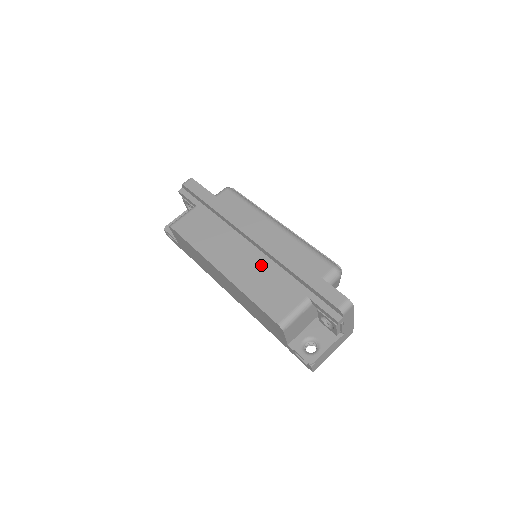
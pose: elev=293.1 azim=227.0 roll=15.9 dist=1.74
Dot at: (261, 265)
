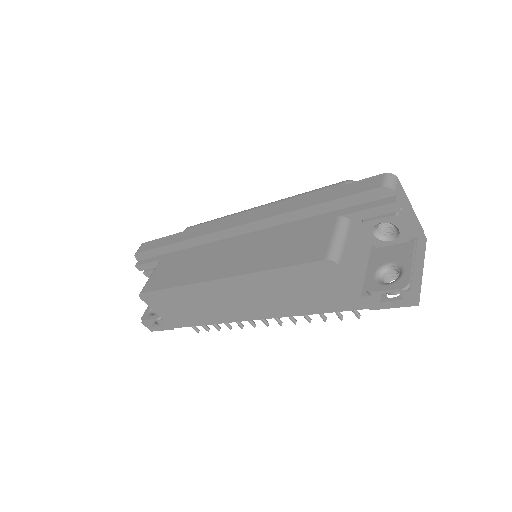
Dot at: (263, 239)
